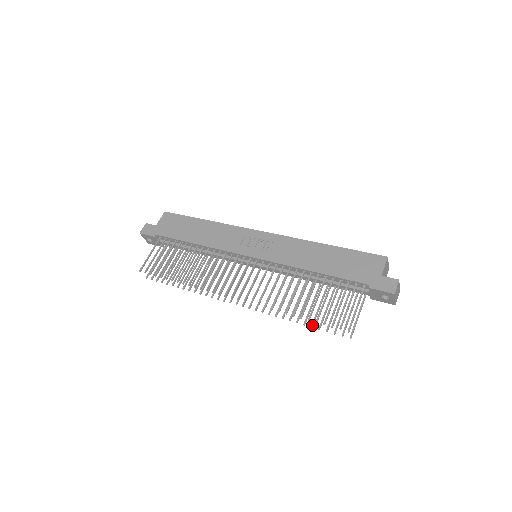
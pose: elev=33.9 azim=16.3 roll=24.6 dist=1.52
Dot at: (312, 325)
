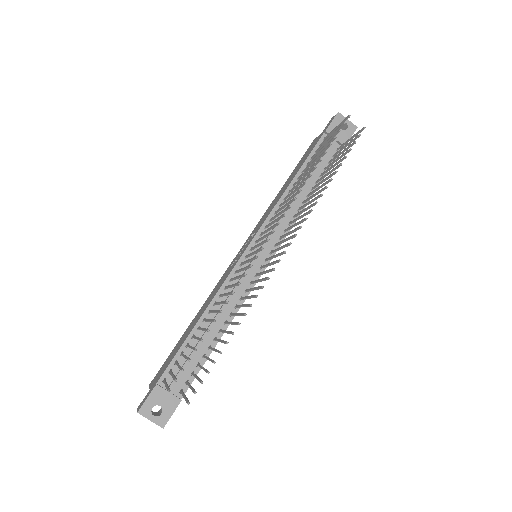
Dot at: (339, 164)
